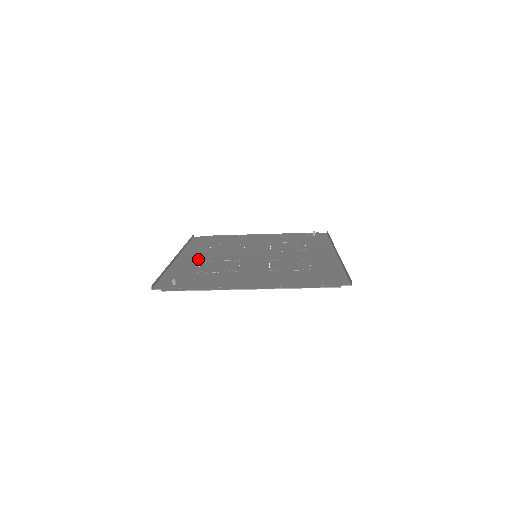
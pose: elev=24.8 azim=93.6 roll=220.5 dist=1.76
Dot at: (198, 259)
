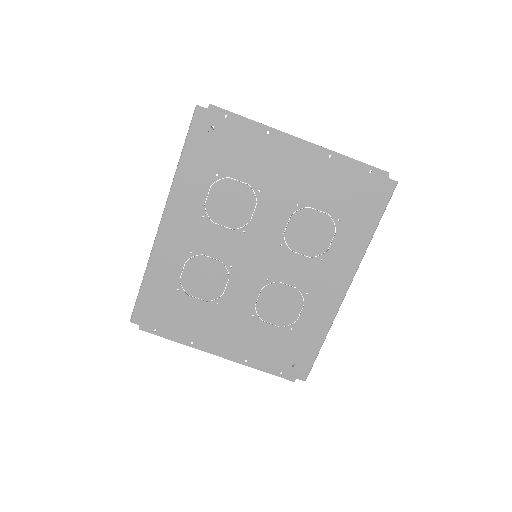
Dot at: (191, 222)
